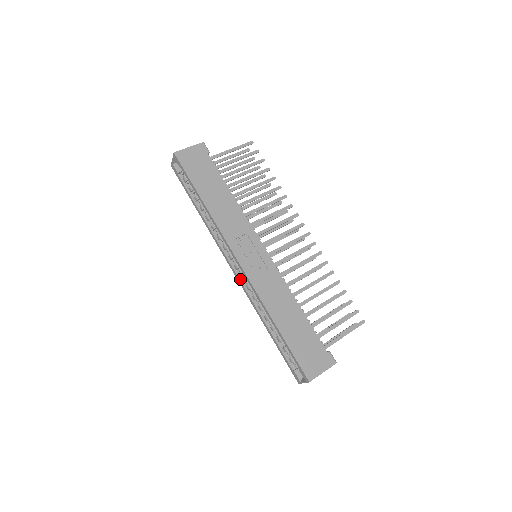
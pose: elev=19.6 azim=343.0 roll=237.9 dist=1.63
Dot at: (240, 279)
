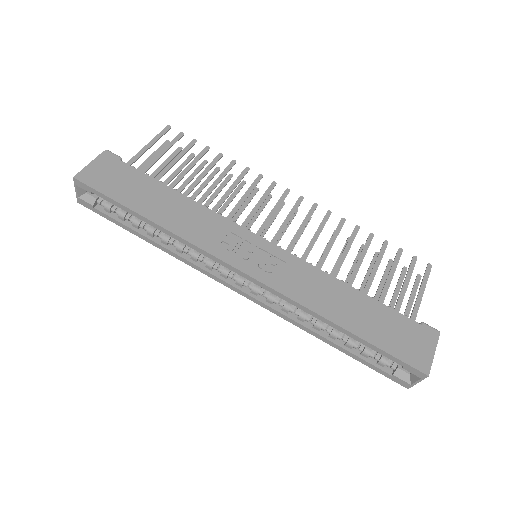
Dot at: (253, 296)
